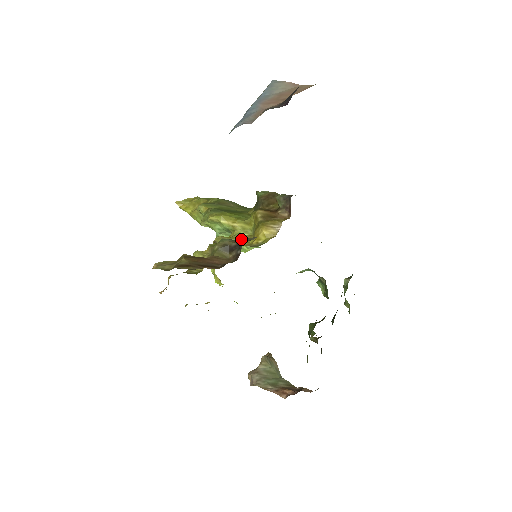
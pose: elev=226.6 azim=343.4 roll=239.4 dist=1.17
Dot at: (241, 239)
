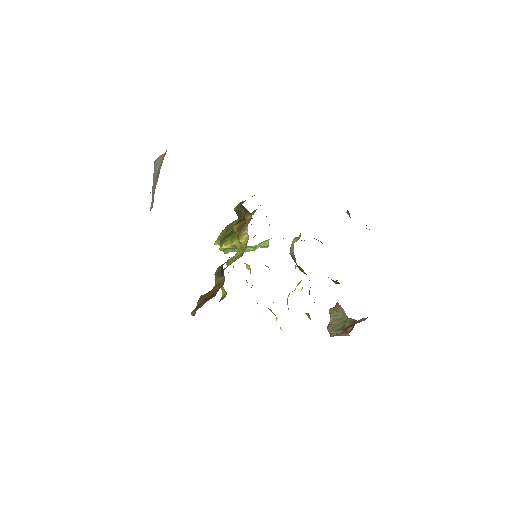
Dot at: (240, 252)
